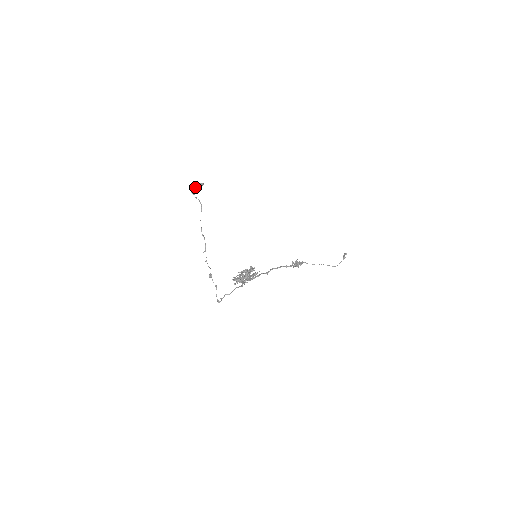
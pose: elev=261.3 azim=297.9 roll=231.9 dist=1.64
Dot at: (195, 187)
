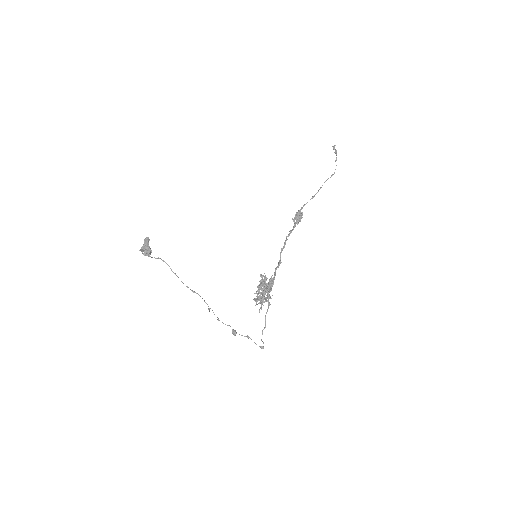
Dot at: (144, 251)
